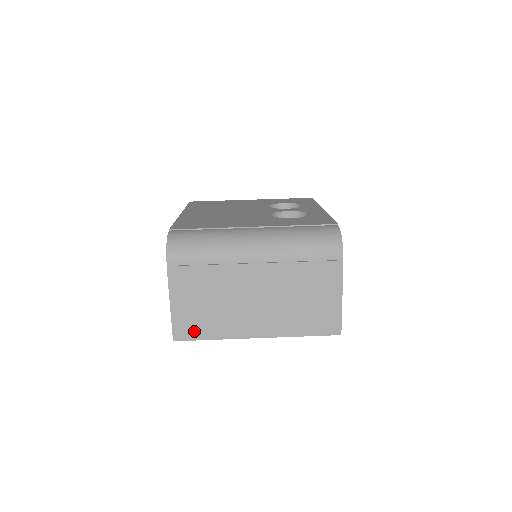
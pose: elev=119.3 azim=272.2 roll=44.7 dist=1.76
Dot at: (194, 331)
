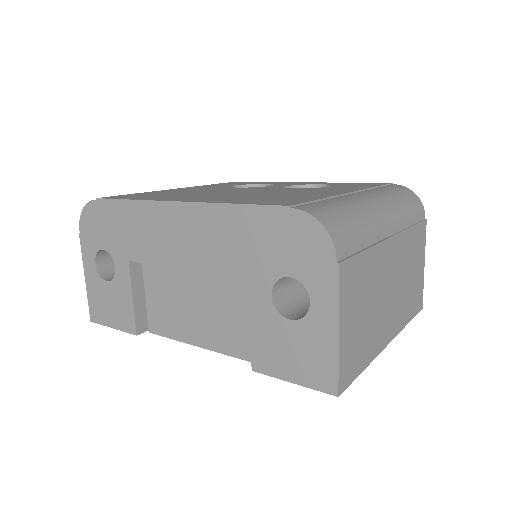
Dot at: (354, 365)
